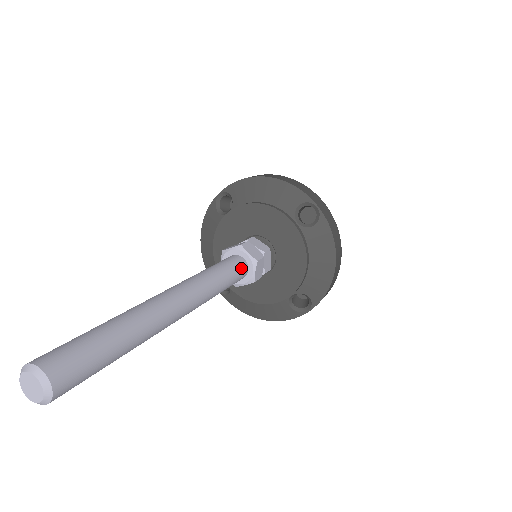
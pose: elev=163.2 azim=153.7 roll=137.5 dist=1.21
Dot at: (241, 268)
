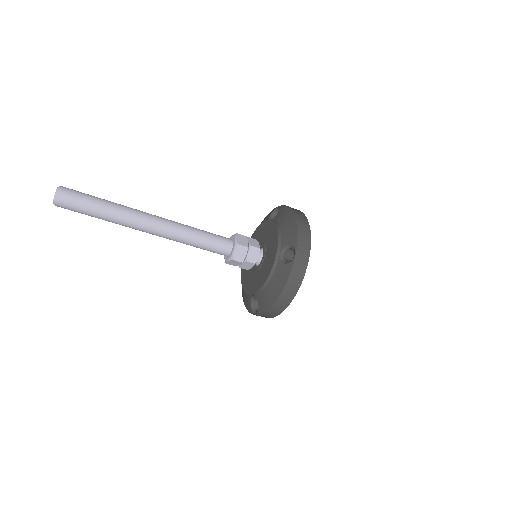
Dot at: (224, 237)
